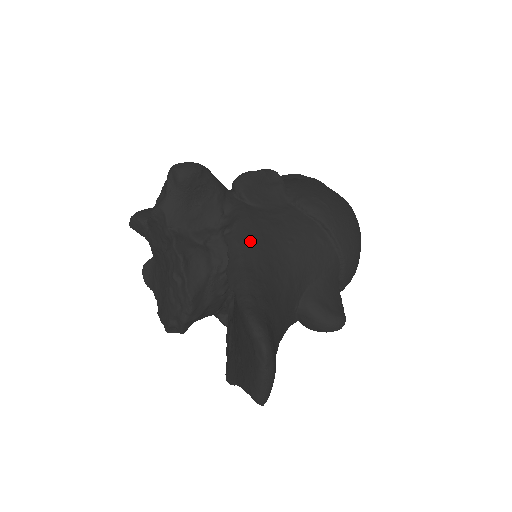
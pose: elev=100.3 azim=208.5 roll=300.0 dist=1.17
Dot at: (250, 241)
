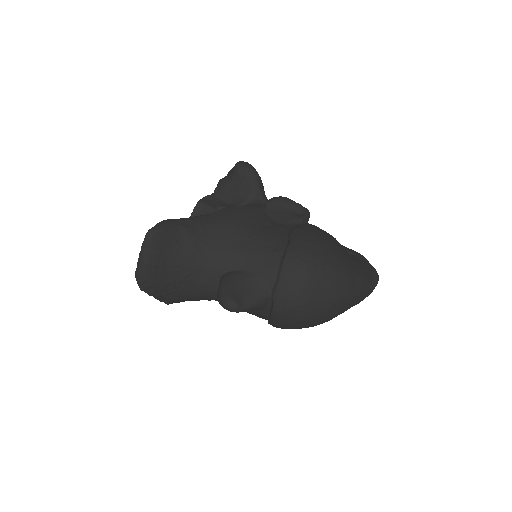
Dot at: (230, 214)
